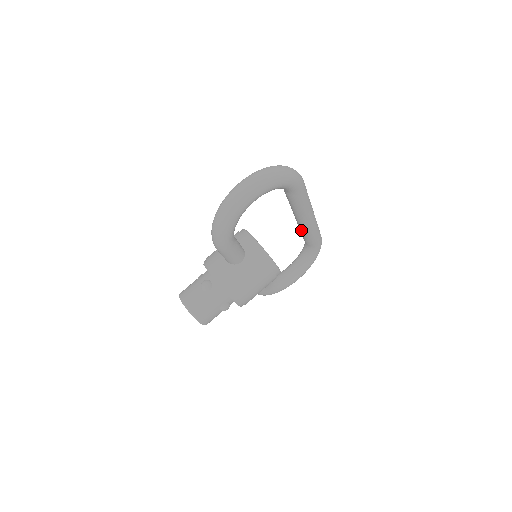
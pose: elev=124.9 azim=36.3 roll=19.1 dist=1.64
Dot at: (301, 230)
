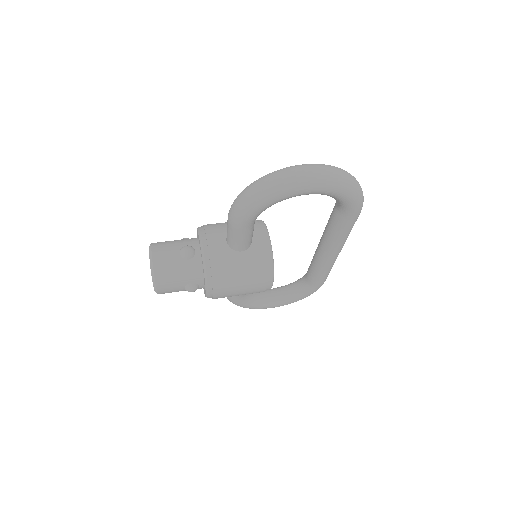
Dot at: (315, 260)
